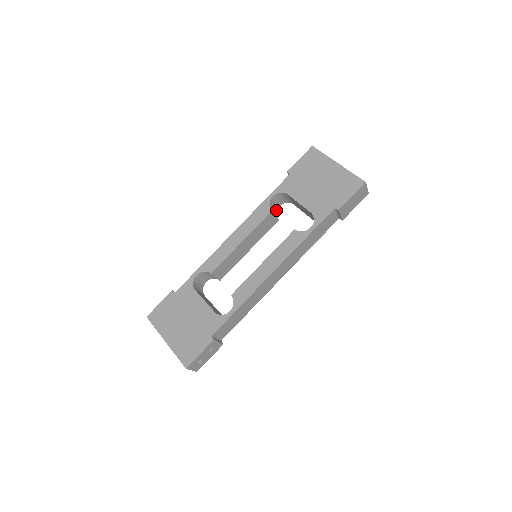
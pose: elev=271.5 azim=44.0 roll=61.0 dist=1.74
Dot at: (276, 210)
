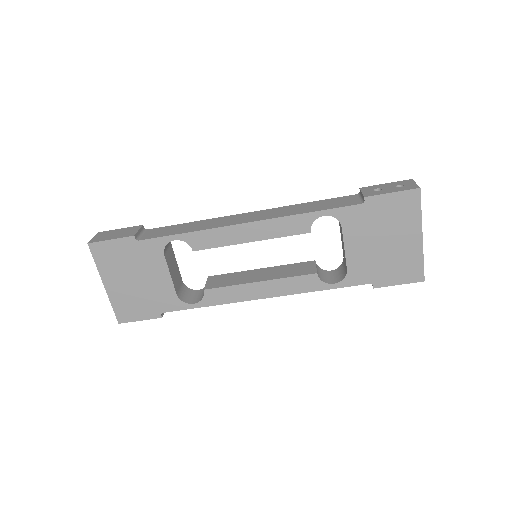
Dot at: occluded
